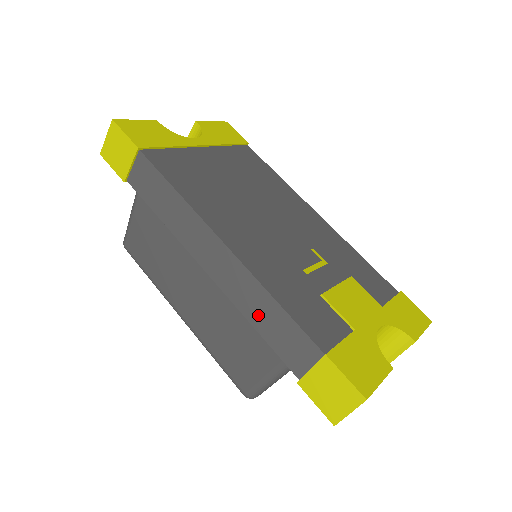
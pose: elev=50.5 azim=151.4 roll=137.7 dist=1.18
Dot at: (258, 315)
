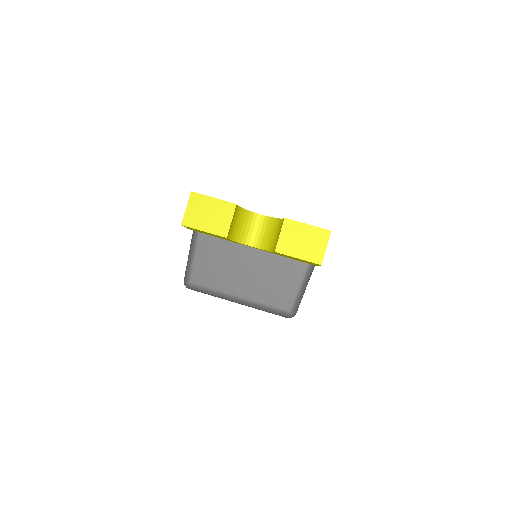
Dot at: occluded
